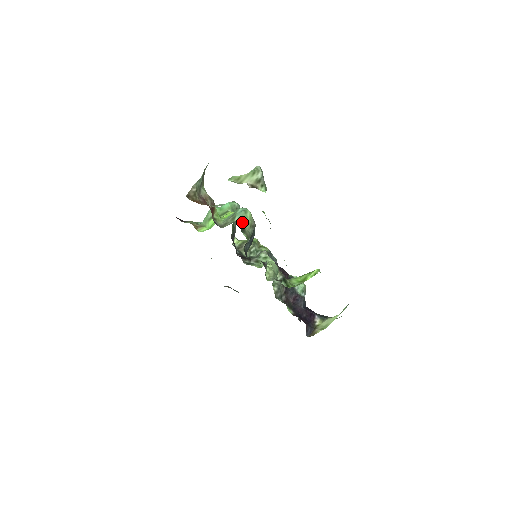
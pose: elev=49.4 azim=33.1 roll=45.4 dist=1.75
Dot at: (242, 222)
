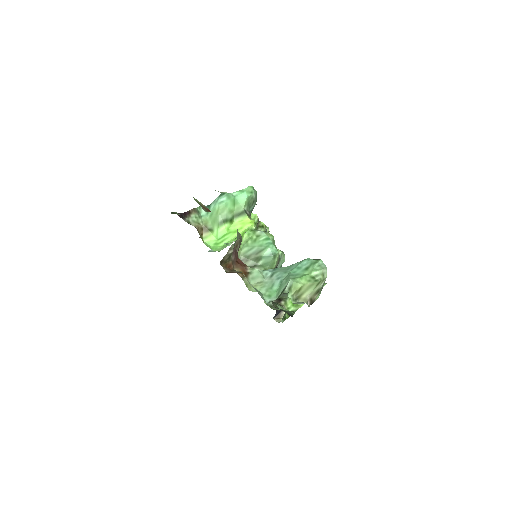
Dot at: occluded
